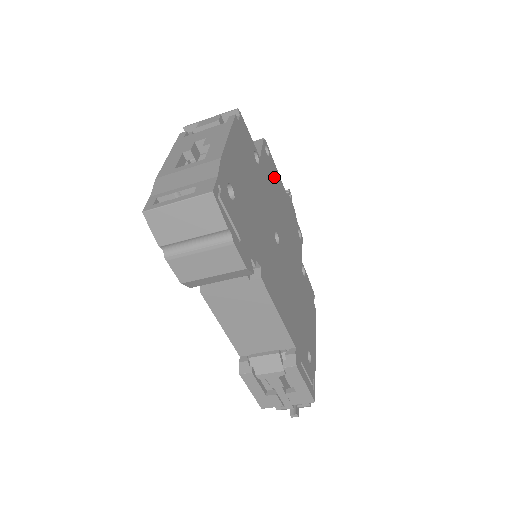
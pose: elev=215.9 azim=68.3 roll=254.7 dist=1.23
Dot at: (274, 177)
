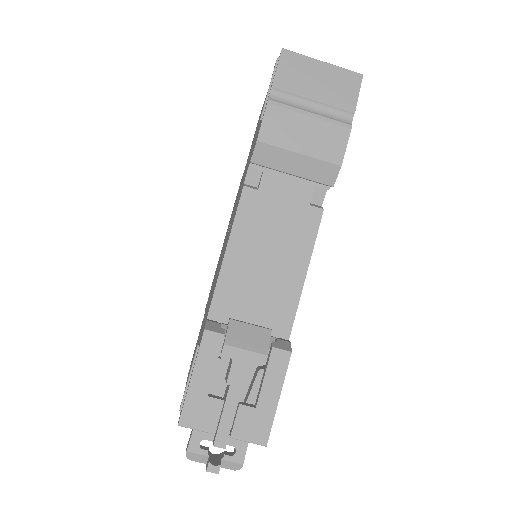
Dot at: occluded
